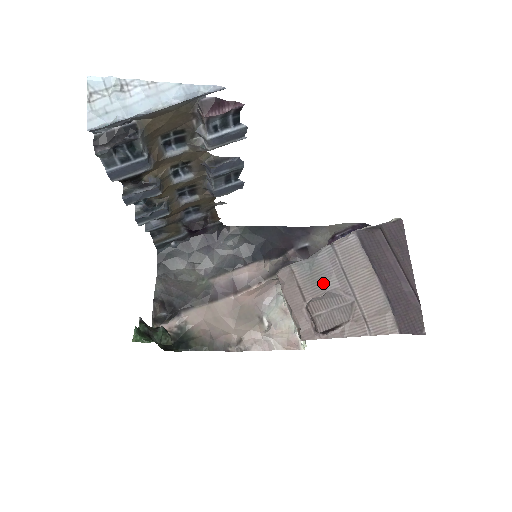
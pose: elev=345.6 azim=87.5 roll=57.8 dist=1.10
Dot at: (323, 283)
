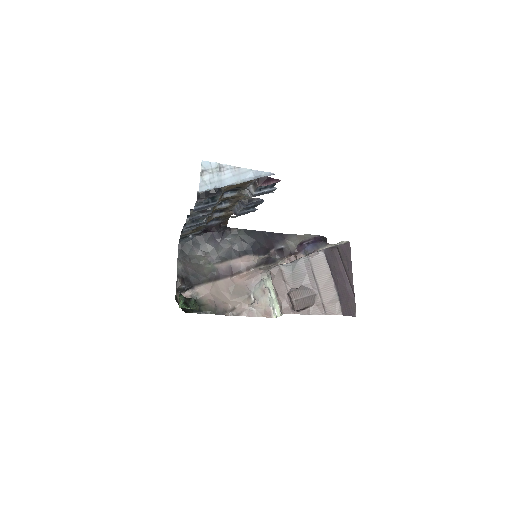
Dot at: (300, 280)
